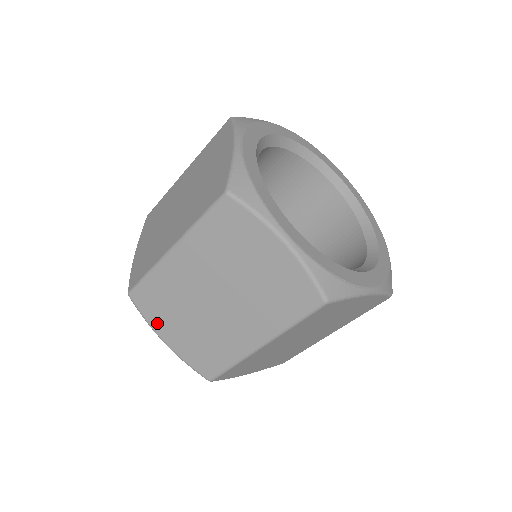
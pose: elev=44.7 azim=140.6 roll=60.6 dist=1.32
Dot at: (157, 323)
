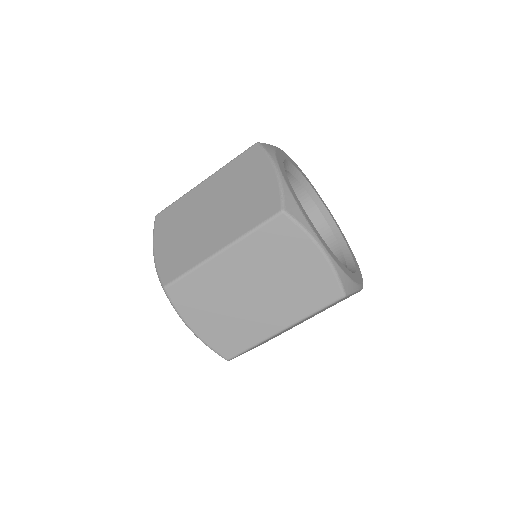
Dot at: (159, 236)
